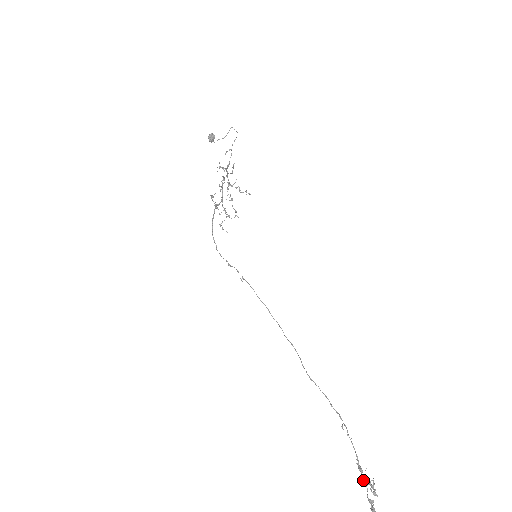
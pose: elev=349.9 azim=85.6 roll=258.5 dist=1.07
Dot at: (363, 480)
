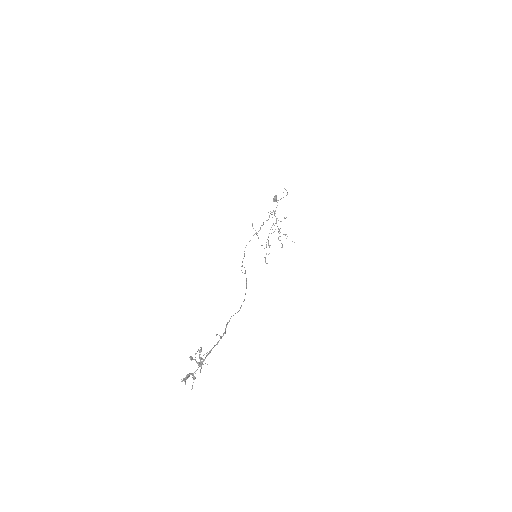
Dot at: (200, 364)
